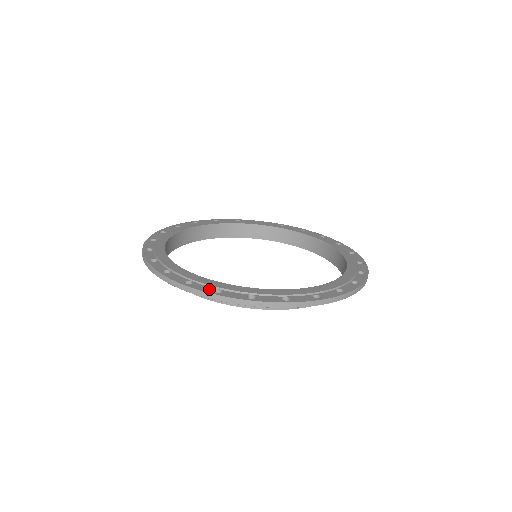
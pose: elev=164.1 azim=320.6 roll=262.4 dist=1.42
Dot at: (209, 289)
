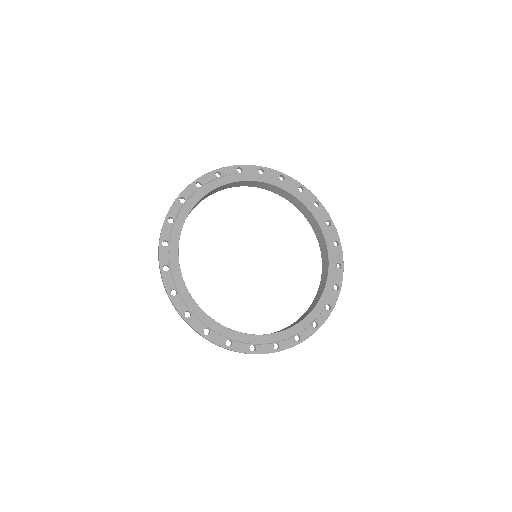
Dot at: (183, 309)
